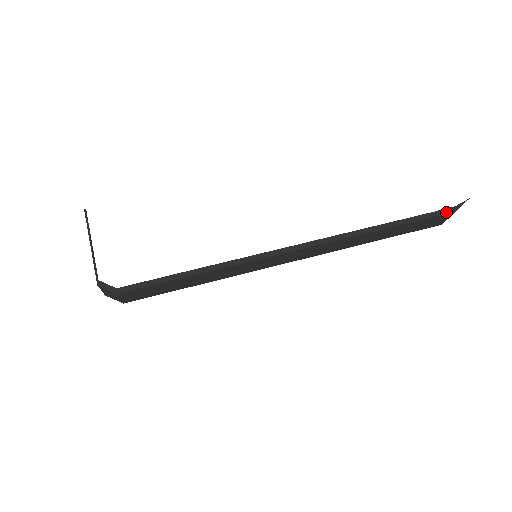
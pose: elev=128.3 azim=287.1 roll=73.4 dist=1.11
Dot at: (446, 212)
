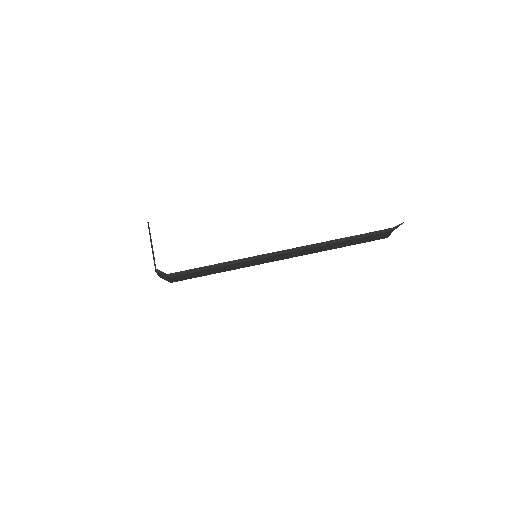
Dot at: (387, 231)
